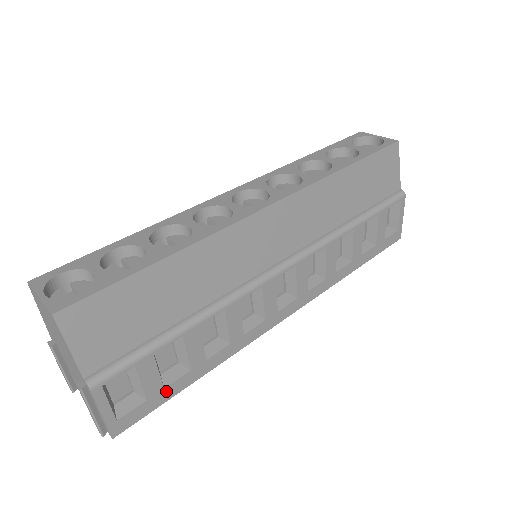
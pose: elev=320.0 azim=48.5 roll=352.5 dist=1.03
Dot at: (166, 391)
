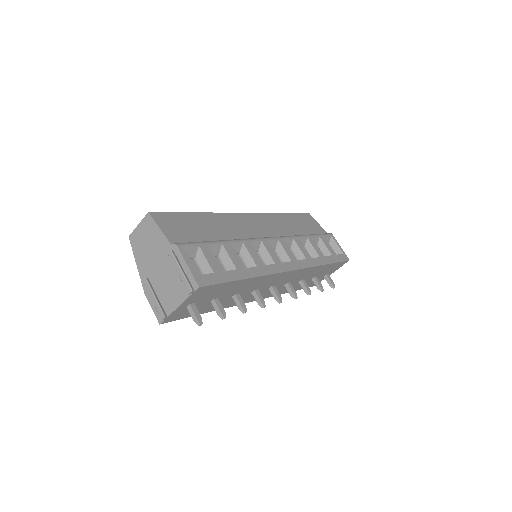
Dot at: (225, 274)
